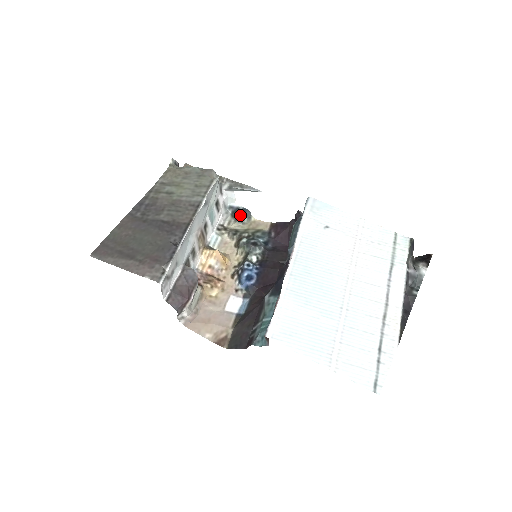
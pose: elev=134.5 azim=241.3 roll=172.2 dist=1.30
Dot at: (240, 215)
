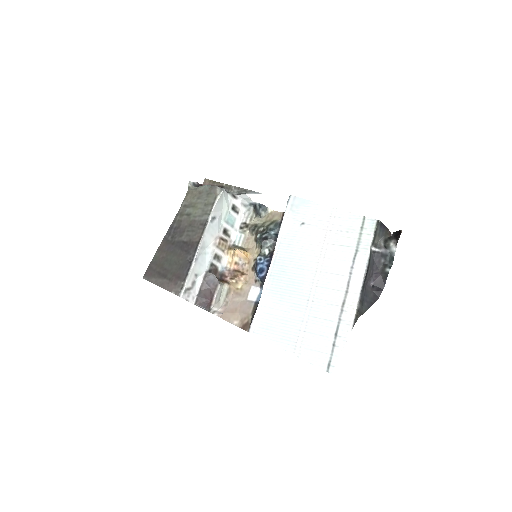
Dot at: (258, 210)
